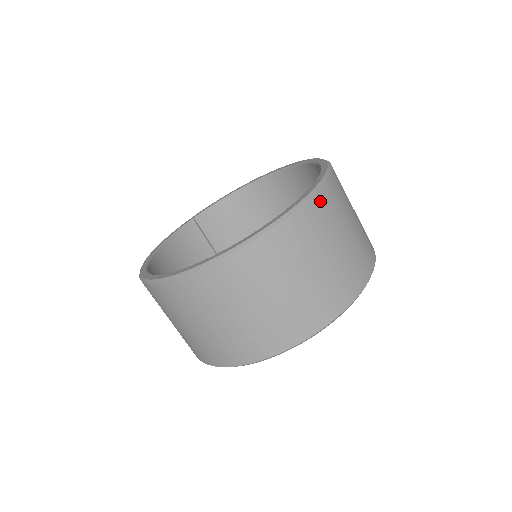
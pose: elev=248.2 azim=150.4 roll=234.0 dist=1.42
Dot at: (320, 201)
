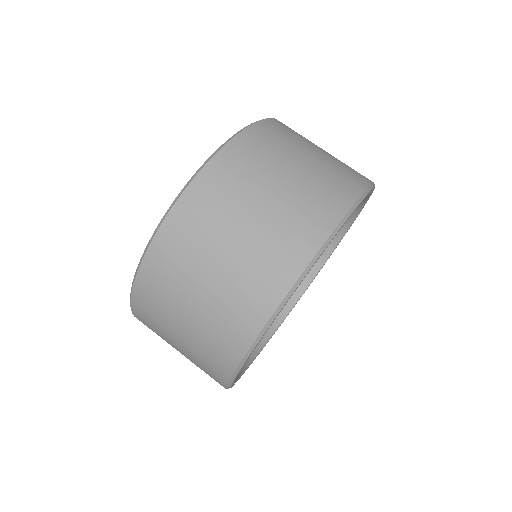
Dot at: occluded
